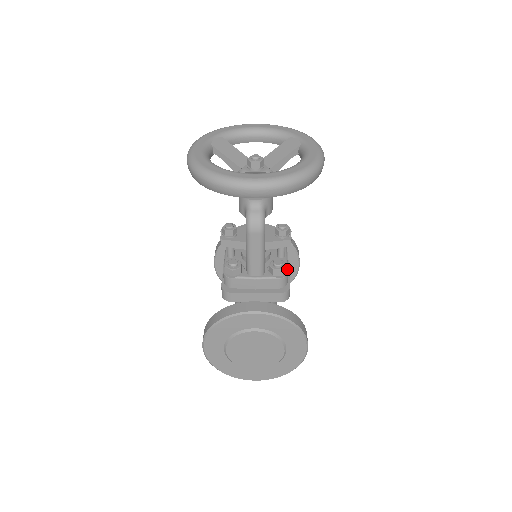
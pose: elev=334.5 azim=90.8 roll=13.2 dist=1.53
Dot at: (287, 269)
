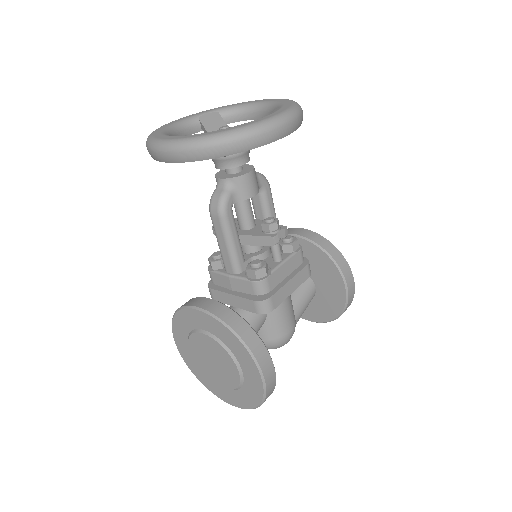
Dot at: (269, 274)
